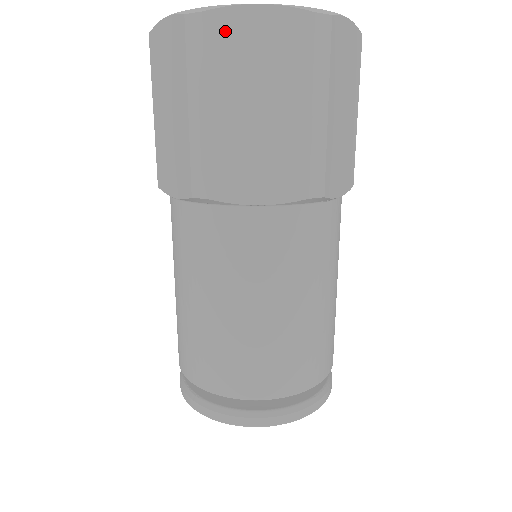
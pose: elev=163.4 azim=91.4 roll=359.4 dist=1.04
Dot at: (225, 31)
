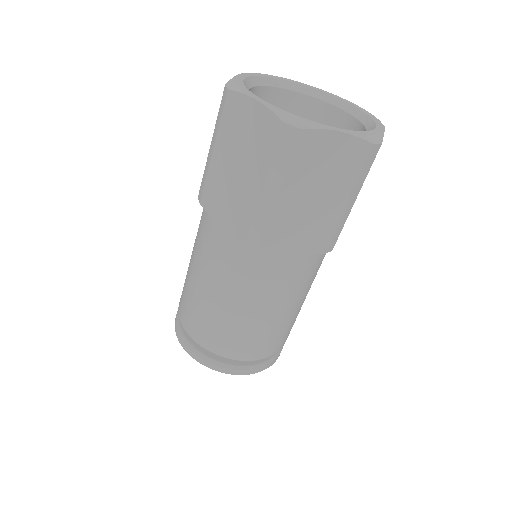
Dot at: (311, 144)
